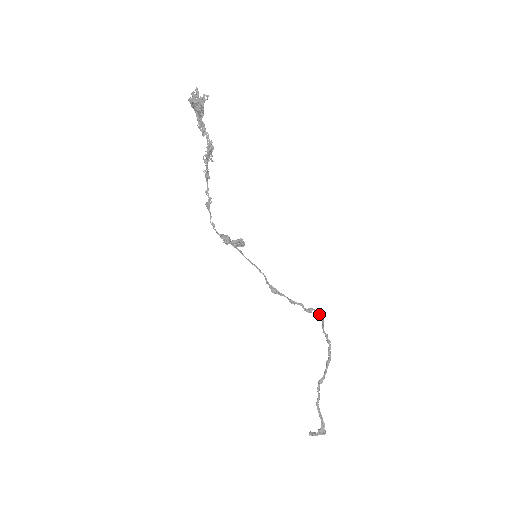
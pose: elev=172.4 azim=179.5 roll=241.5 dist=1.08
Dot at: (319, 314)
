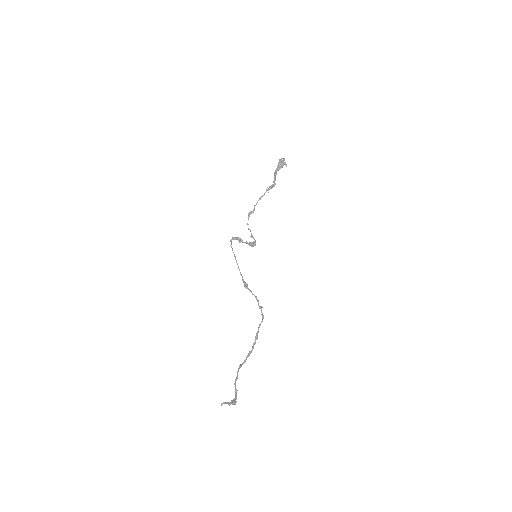
Dot at: (262, 314)
